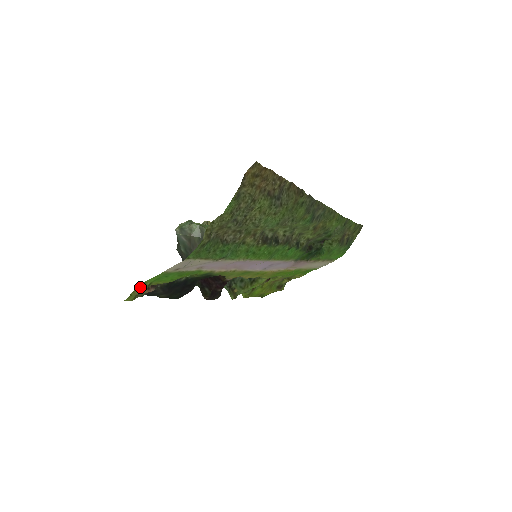
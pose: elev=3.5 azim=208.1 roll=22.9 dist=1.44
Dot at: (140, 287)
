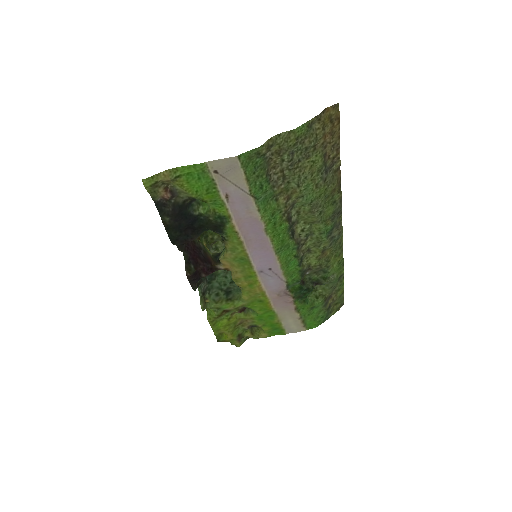
Dot at: (167, 173)
